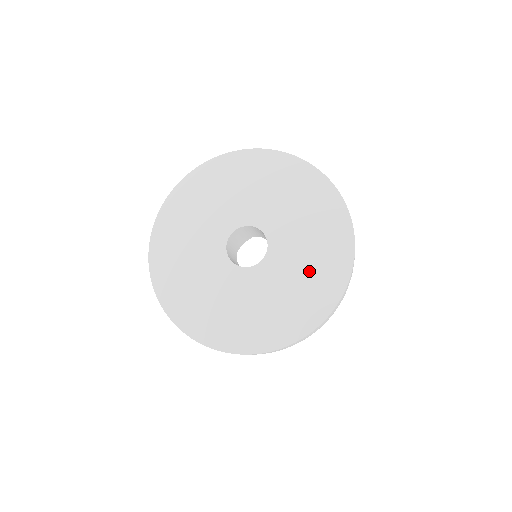
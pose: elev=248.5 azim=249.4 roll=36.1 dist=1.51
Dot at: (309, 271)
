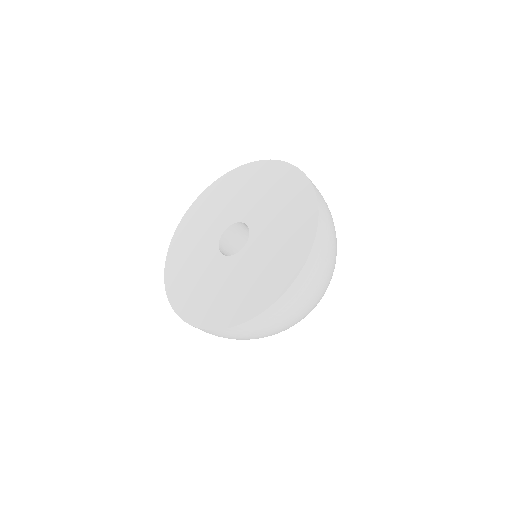
Dot at: (279, 198)
